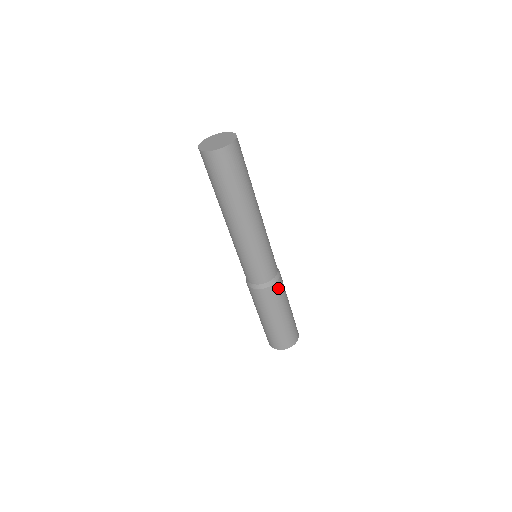
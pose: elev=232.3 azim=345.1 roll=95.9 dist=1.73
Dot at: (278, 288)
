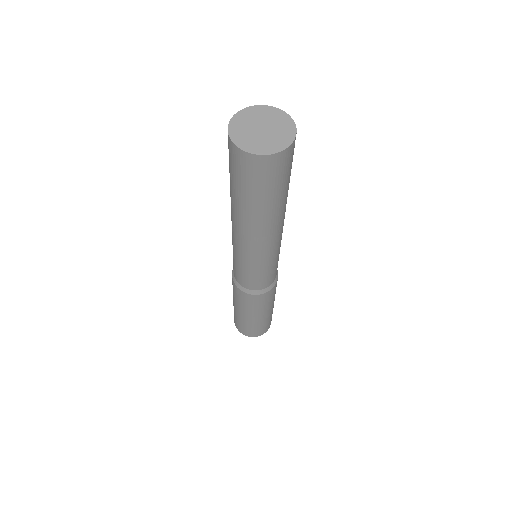
Dot at: occluded
